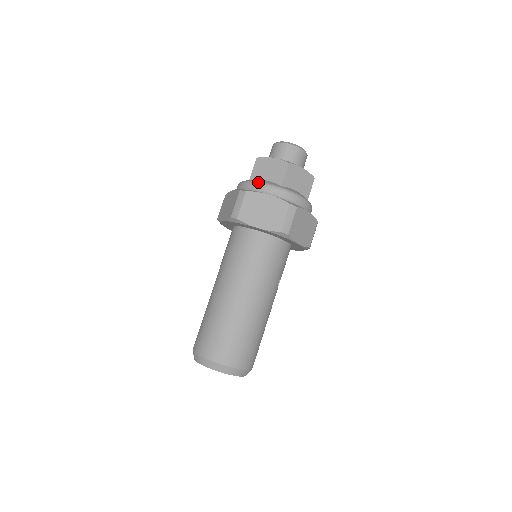
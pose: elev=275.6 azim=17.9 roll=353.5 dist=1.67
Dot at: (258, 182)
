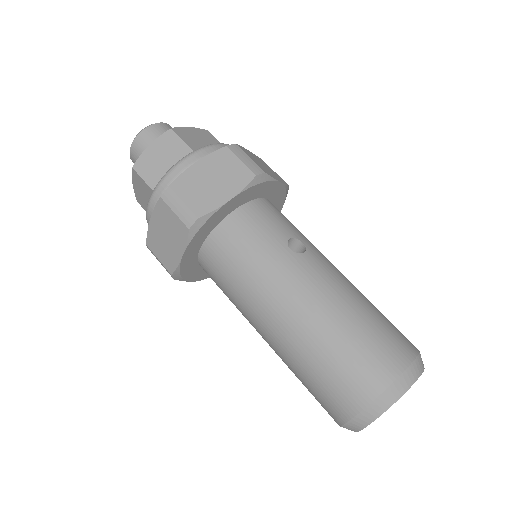
Dot at: occluded
